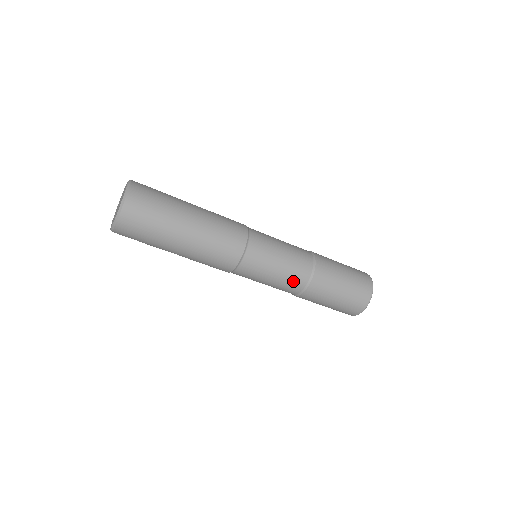
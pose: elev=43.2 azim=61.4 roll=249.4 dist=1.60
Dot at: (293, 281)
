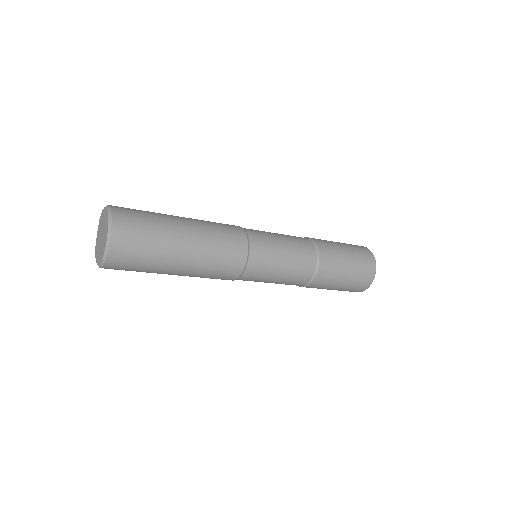
Dot at: occluded
